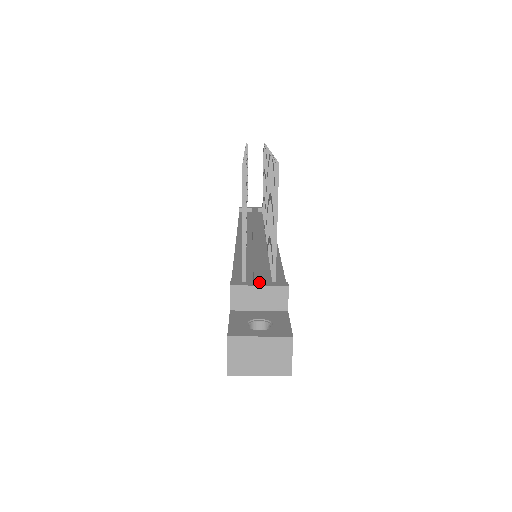
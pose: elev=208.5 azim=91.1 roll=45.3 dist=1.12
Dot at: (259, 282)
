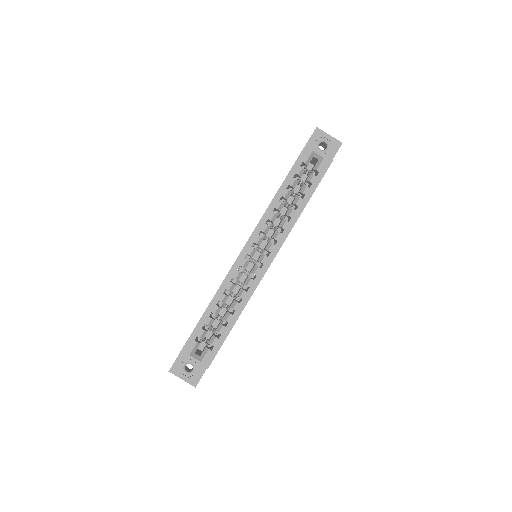
Dot at: occluded
